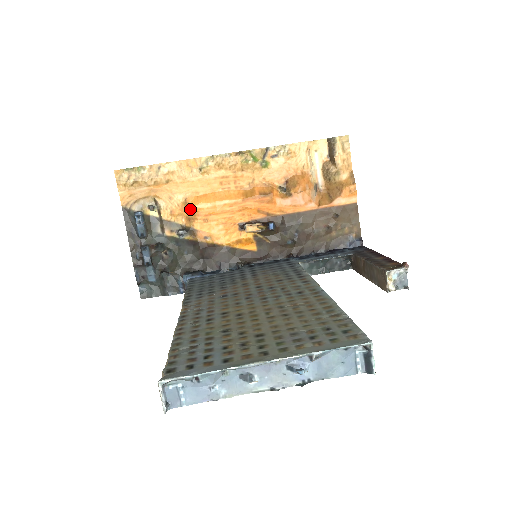
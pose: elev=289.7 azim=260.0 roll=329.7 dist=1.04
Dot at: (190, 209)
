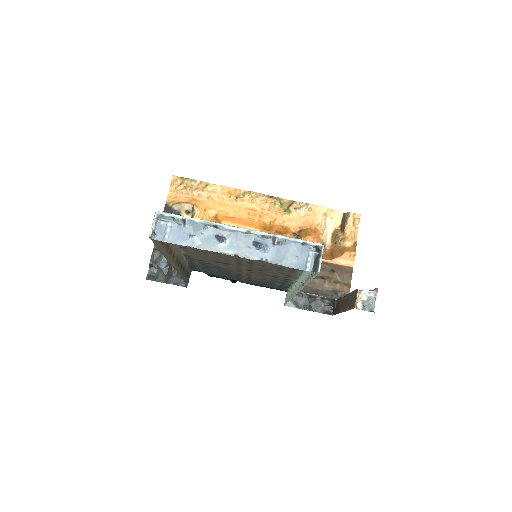
Dot at: occluded
